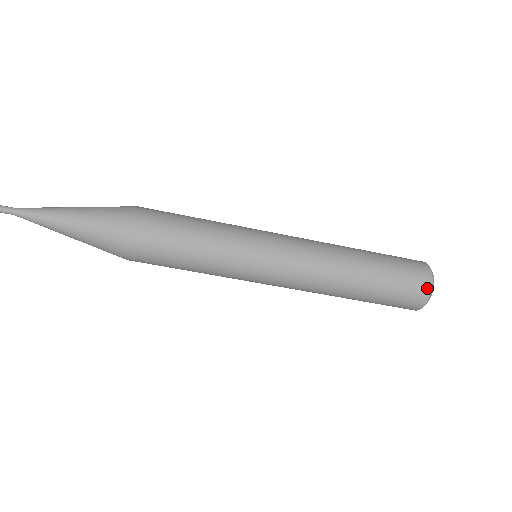
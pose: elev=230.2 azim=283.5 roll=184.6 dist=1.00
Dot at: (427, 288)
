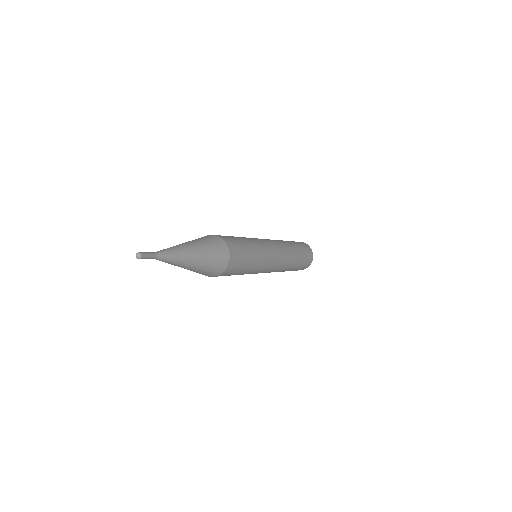
Dot at: occluded
